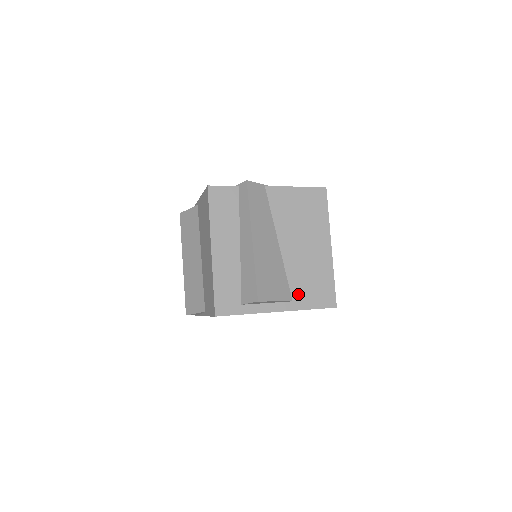
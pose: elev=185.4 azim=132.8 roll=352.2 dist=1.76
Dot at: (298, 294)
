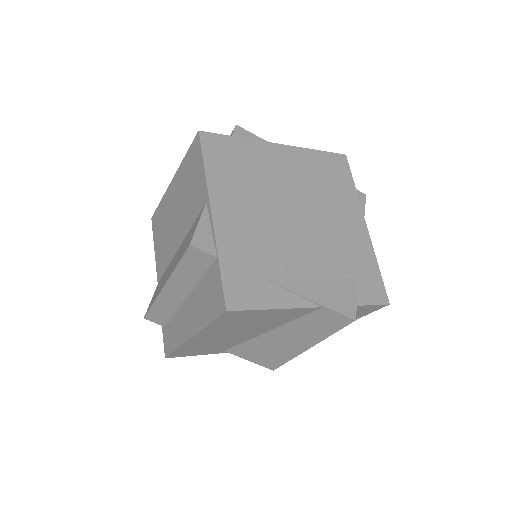
Dot at: occluded
